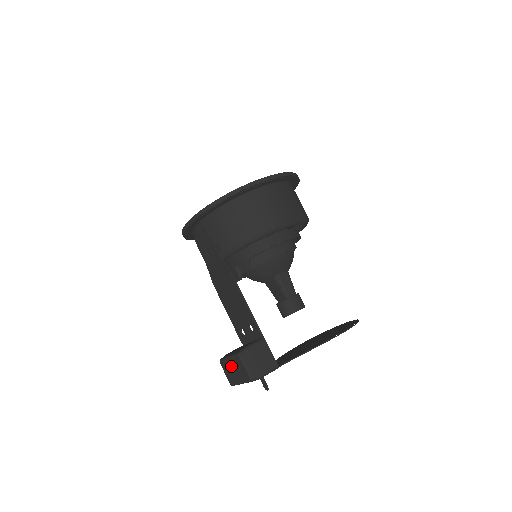
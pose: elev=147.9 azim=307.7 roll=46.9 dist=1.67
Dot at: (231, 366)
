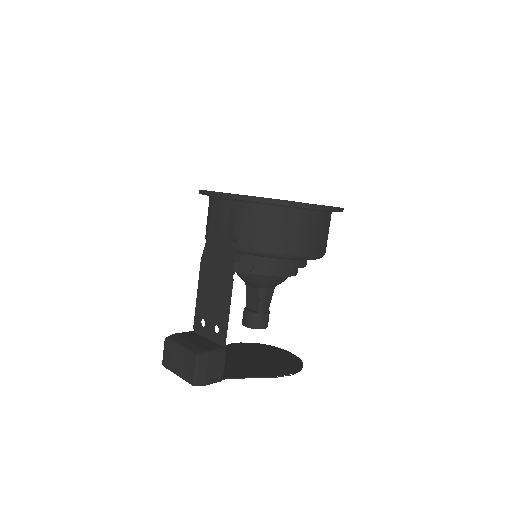
Dot at: (178, 355)
